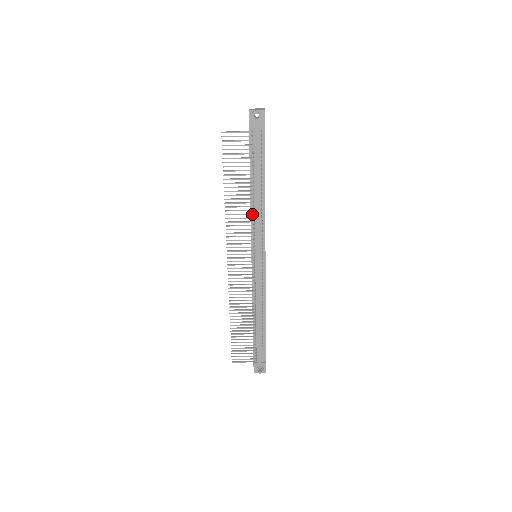
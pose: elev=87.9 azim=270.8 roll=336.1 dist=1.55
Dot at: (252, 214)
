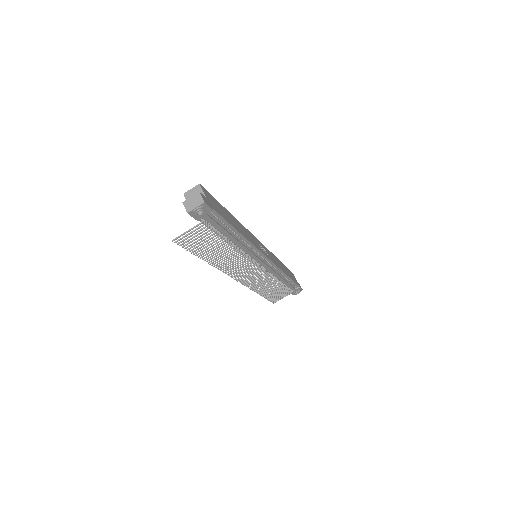
Dot at: occluded
